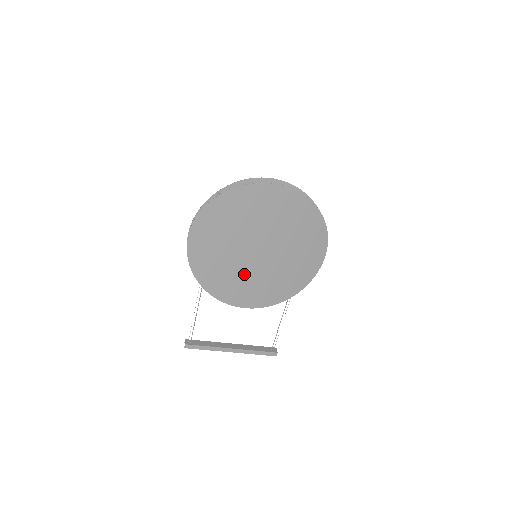
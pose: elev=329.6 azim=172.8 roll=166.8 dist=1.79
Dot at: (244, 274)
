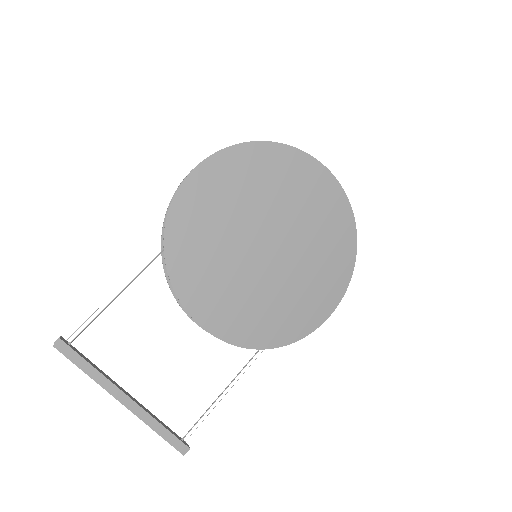
Dot at: (232, 267)
